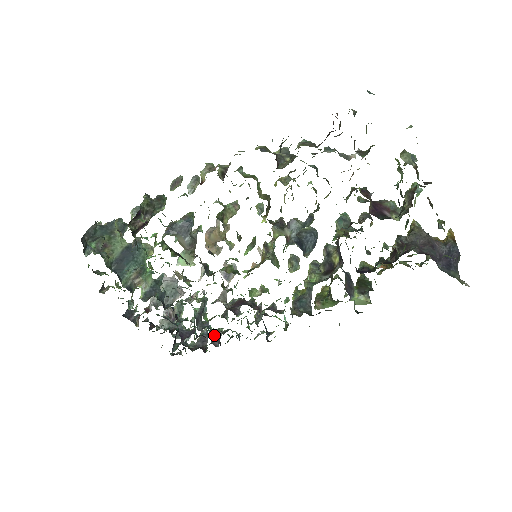
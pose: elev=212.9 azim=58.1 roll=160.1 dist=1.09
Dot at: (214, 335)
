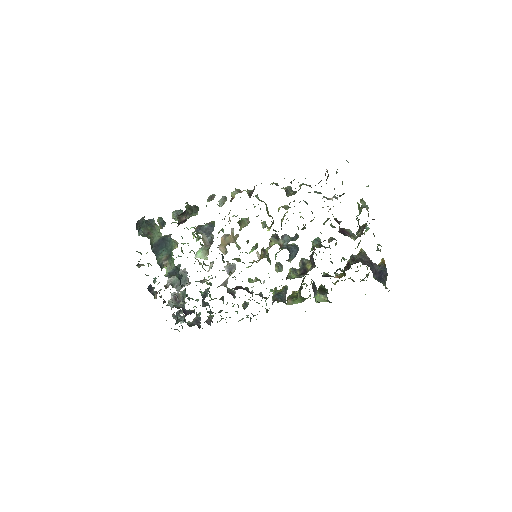
Dot at: (212, 313)
